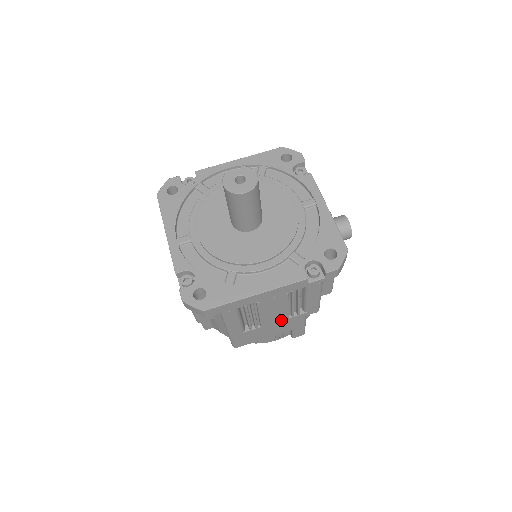
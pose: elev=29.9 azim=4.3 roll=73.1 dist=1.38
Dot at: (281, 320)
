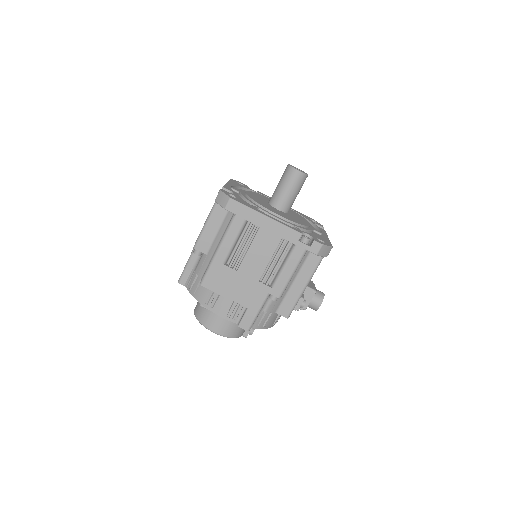
Dot at: (253, 278)
